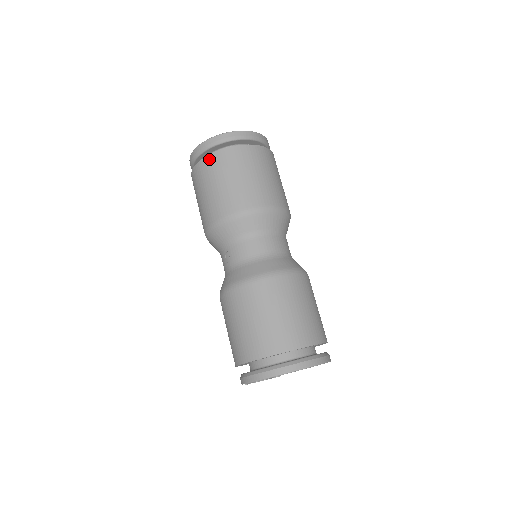
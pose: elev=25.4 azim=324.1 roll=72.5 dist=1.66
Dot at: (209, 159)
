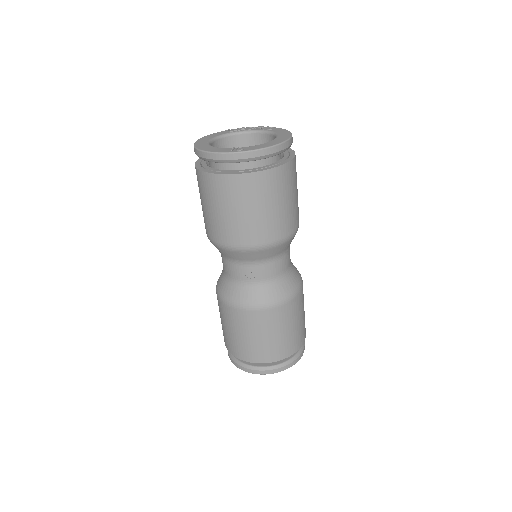
Dot at: (257, 177)
